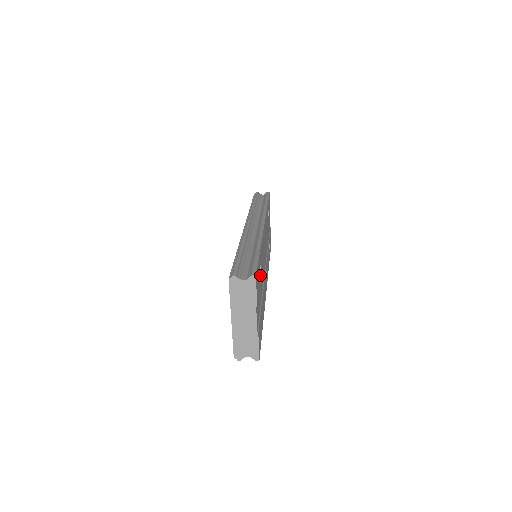
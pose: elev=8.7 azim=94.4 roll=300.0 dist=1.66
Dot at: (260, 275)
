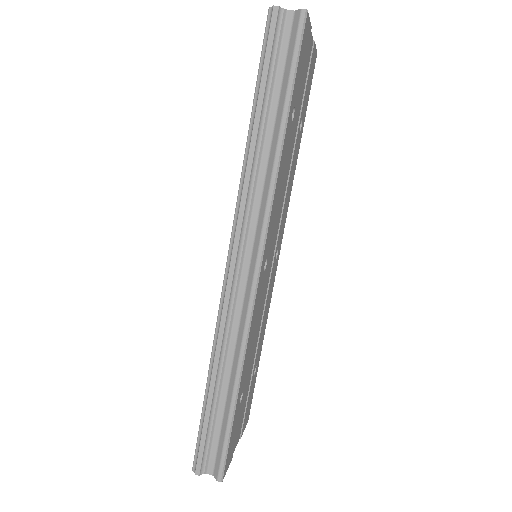
Dot at: (242, 398)
